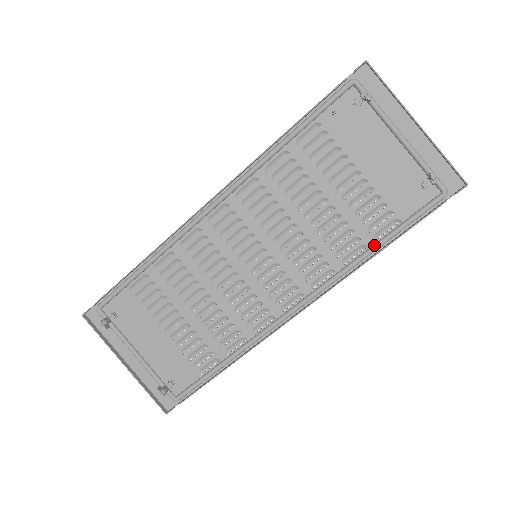
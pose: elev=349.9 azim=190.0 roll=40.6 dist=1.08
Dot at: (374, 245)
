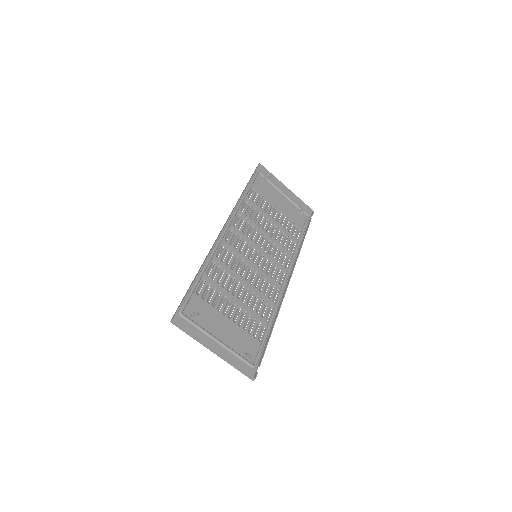
Dot at: (299, 241)
